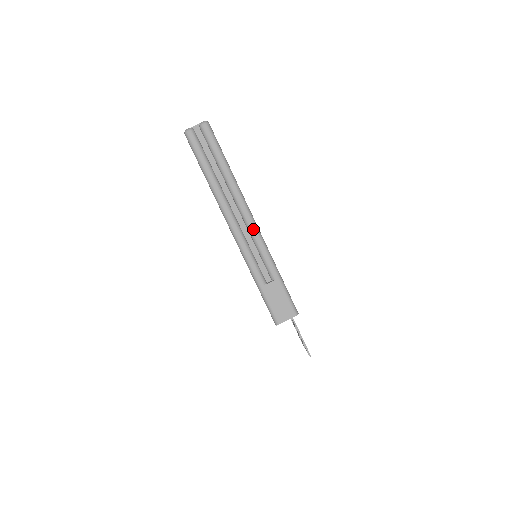
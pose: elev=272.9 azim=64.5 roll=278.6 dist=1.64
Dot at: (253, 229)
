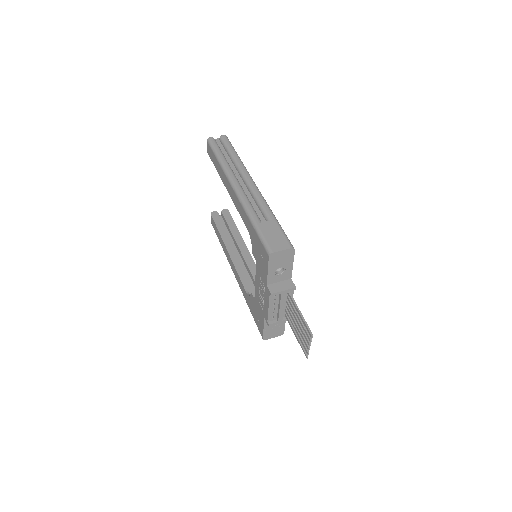
Dot at: (254, 187)
